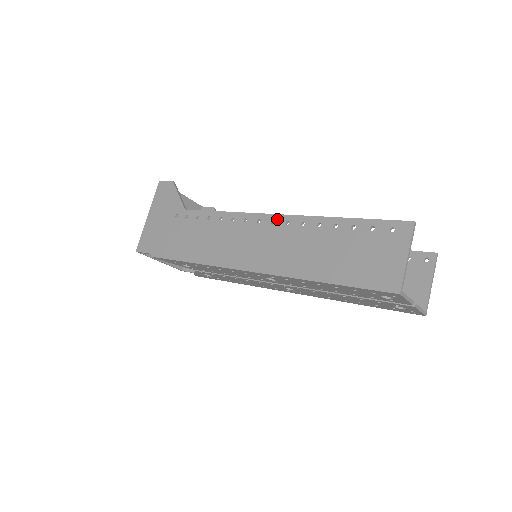
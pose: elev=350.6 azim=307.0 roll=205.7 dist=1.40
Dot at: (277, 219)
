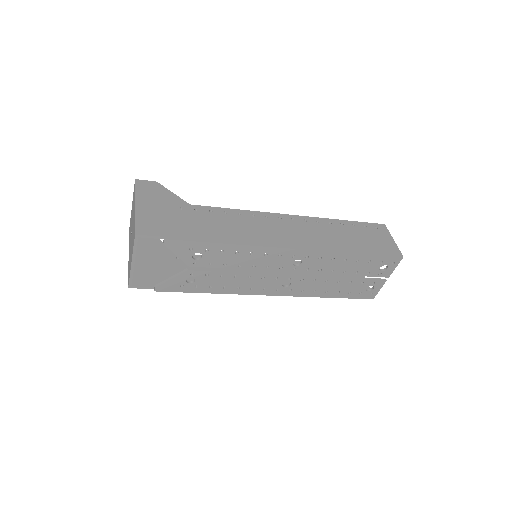
Dot at: (296, 218)
